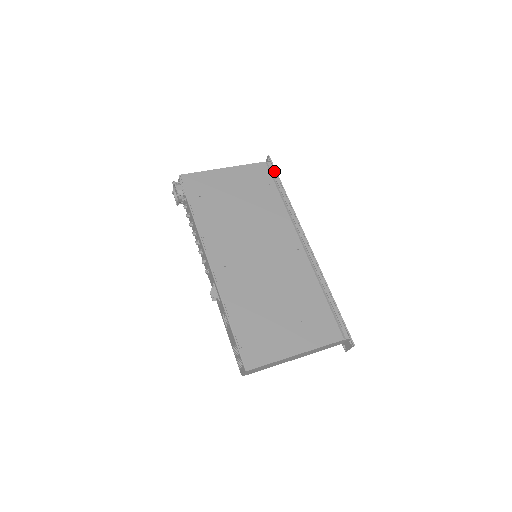
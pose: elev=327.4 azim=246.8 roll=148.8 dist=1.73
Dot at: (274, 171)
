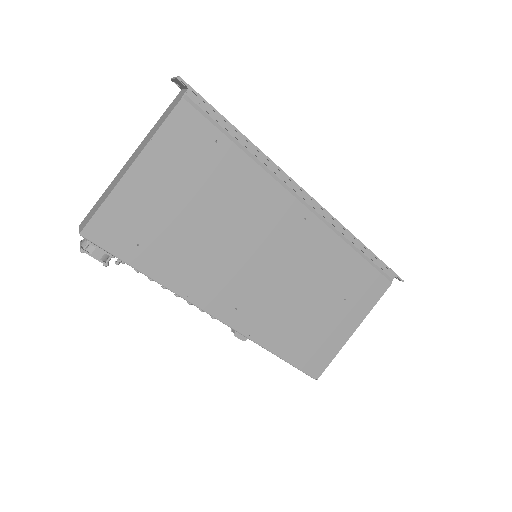
Dot at: (207, 107)
